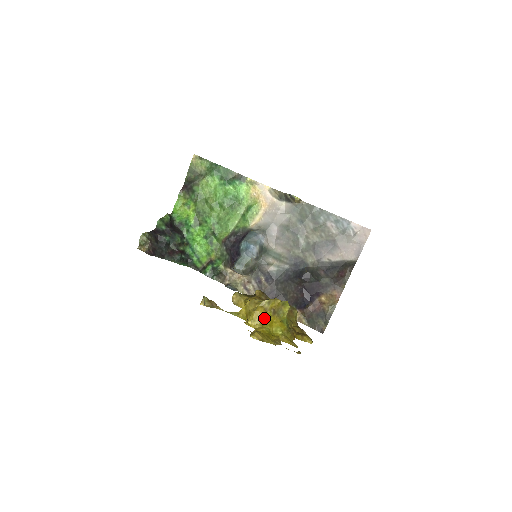
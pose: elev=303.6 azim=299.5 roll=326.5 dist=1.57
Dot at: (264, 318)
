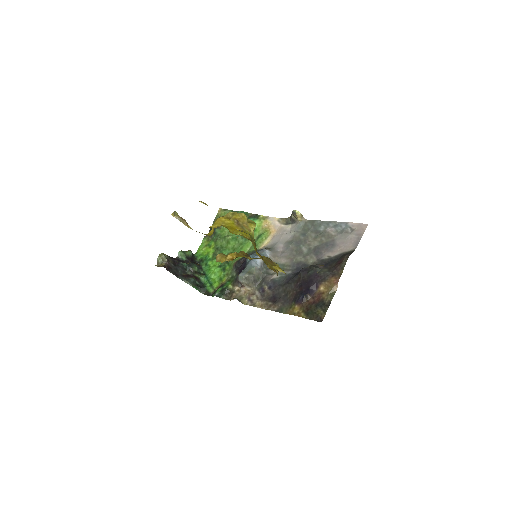
Dot at: (226, 223)
